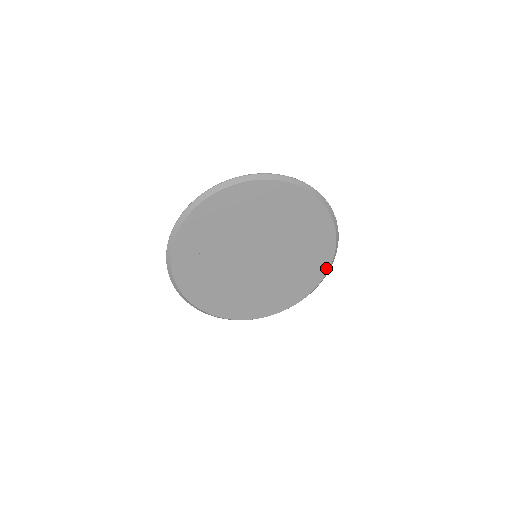
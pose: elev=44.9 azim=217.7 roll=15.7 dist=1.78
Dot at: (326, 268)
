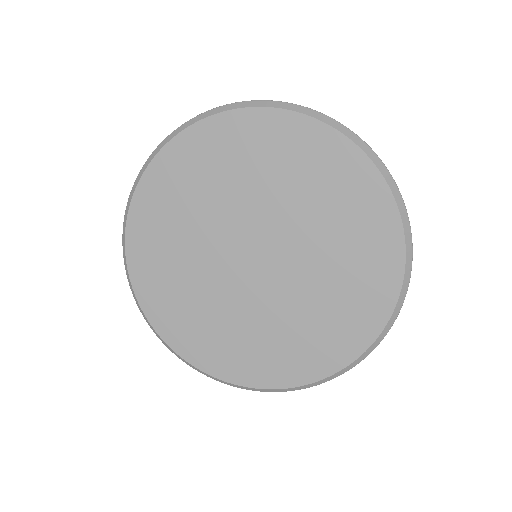
Dot at: (390, 302)
